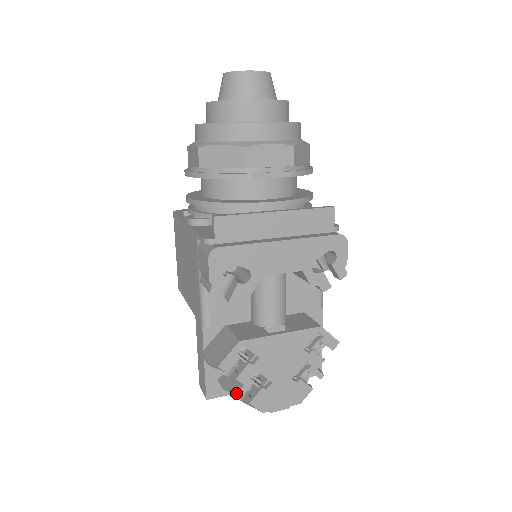
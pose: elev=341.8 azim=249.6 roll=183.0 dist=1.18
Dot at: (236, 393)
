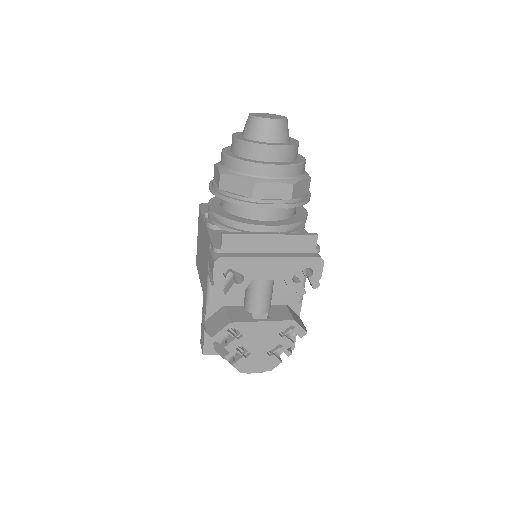
Dot at: (223, 357)
